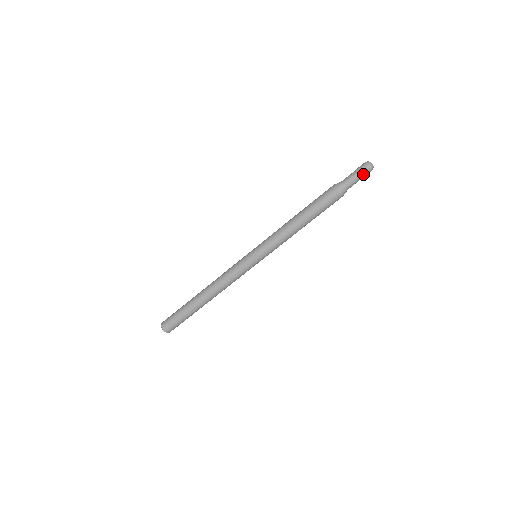
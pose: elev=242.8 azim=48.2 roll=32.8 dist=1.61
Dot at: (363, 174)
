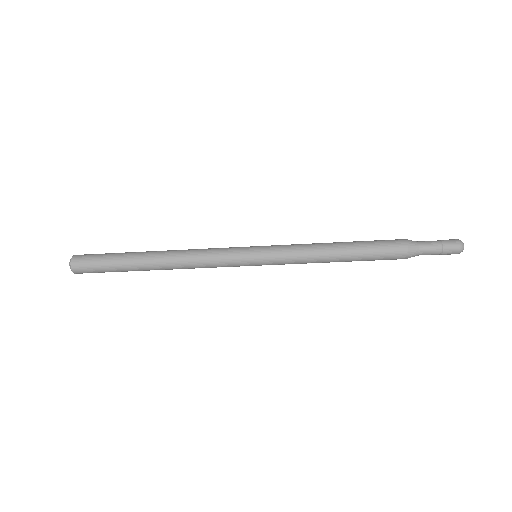
Dot at: (445, 254)
